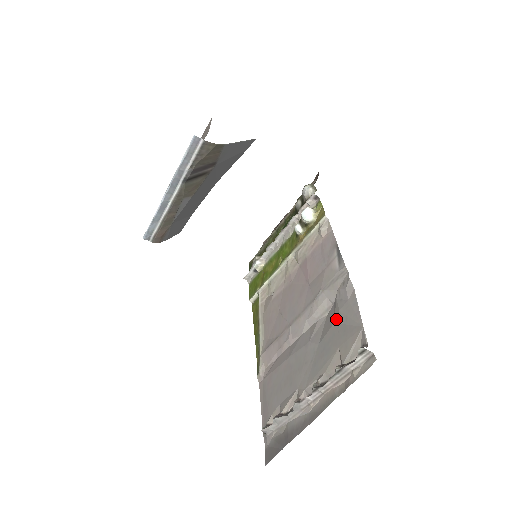
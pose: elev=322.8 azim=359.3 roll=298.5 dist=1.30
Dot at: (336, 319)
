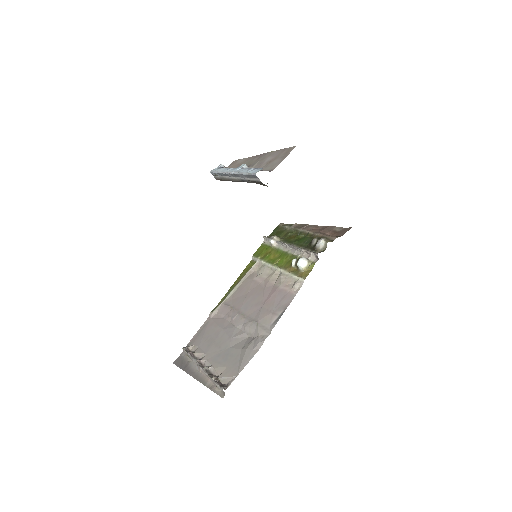
Dot at: (243, 350)
